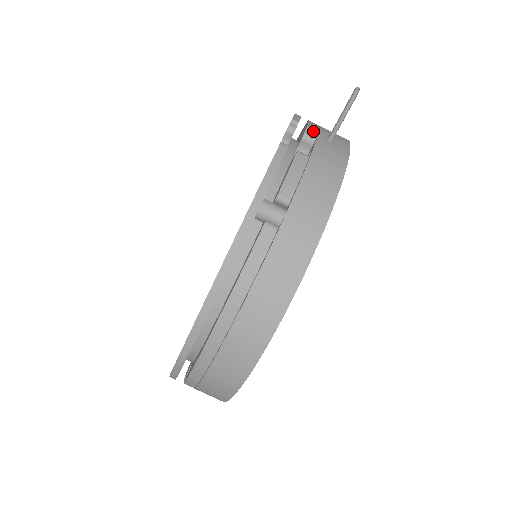
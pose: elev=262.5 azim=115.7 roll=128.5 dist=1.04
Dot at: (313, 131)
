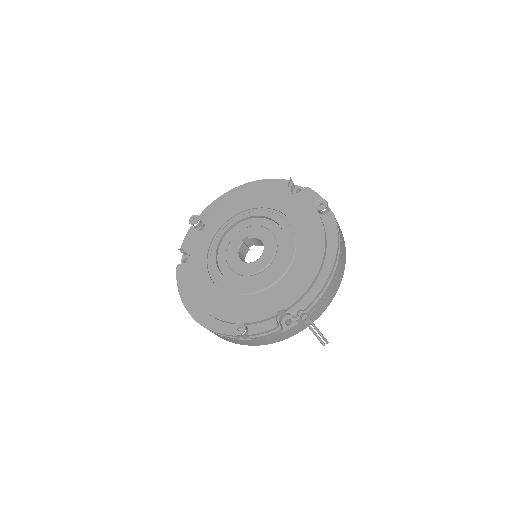
Dot at: (306, 315)
